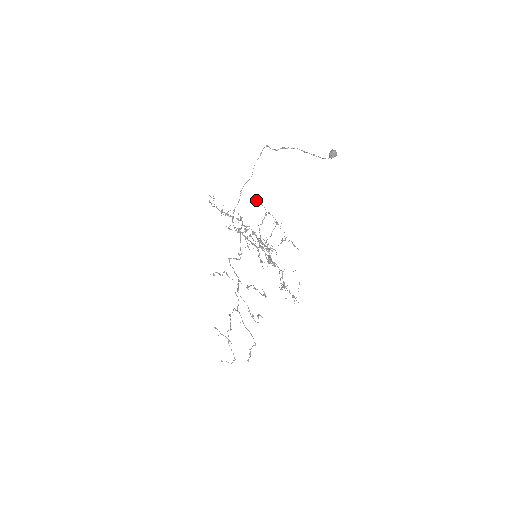
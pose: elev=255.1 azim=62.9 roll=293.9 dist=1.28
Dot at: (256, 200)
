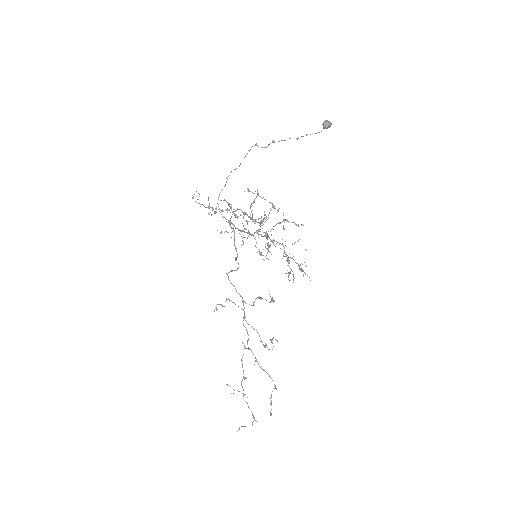
Dot at: (247, 190)
